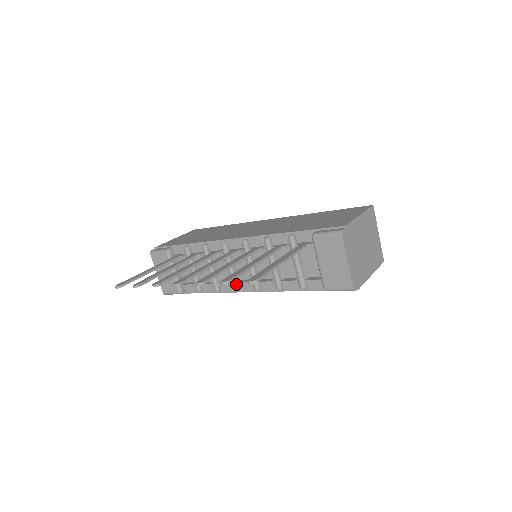
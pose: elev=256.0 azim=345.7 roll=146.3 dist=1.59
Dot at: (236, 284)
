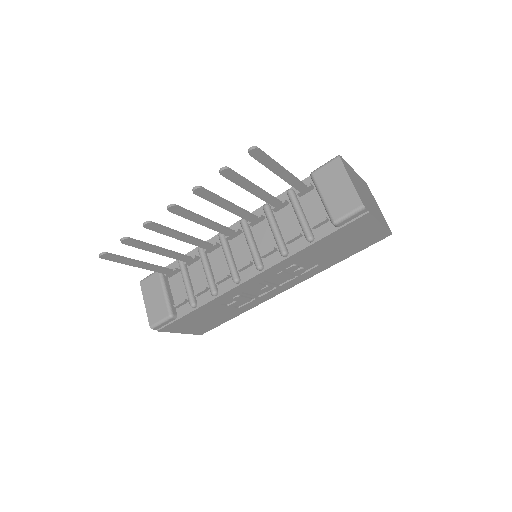
Dot at: (235, 273)
